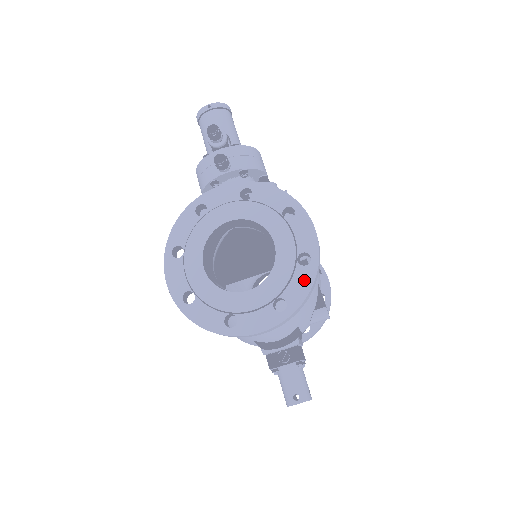
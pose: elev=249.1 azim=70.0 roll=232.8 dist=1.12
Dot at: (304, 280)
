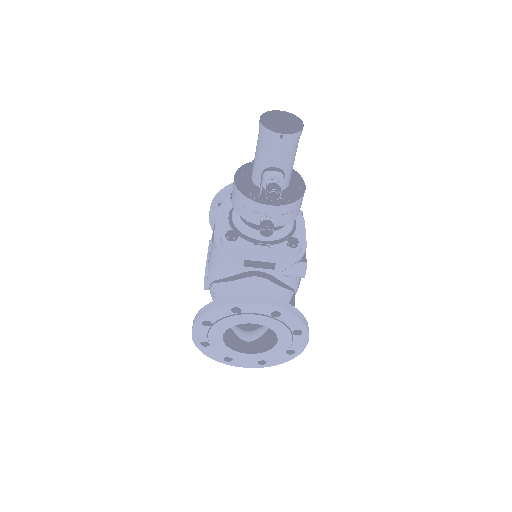
Dot at: (283, 359)
